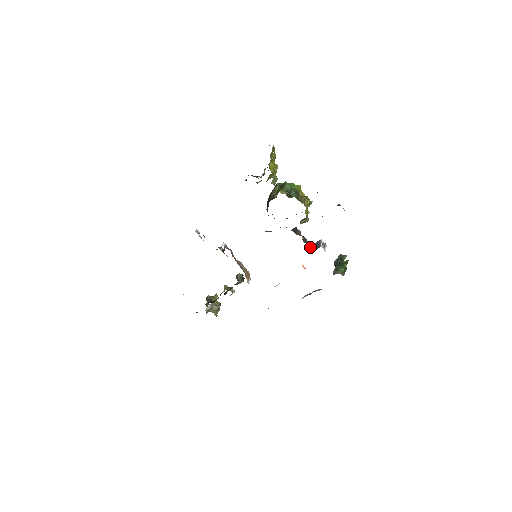
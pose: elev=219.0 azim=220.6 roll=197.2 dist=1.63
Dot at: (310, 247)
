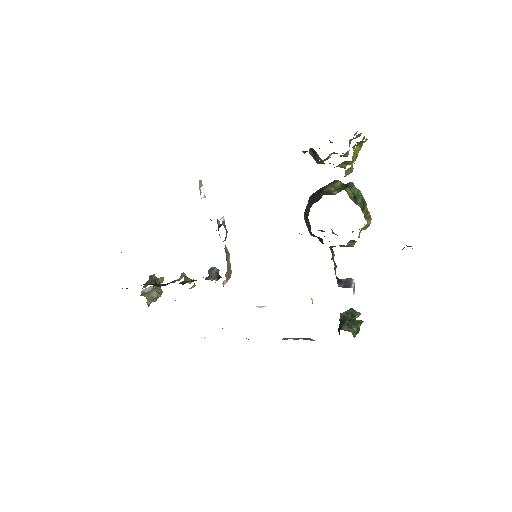
Dot at: (337, 281)
